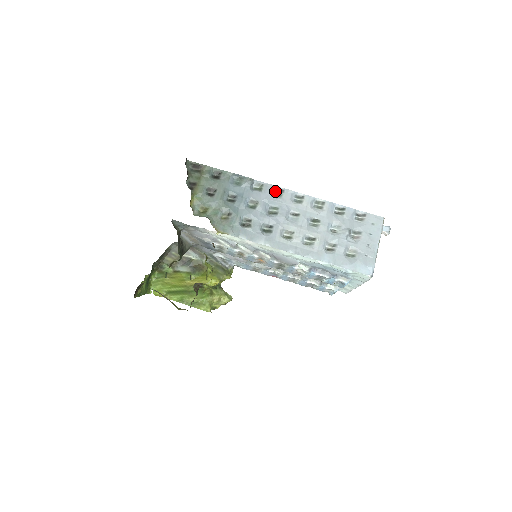
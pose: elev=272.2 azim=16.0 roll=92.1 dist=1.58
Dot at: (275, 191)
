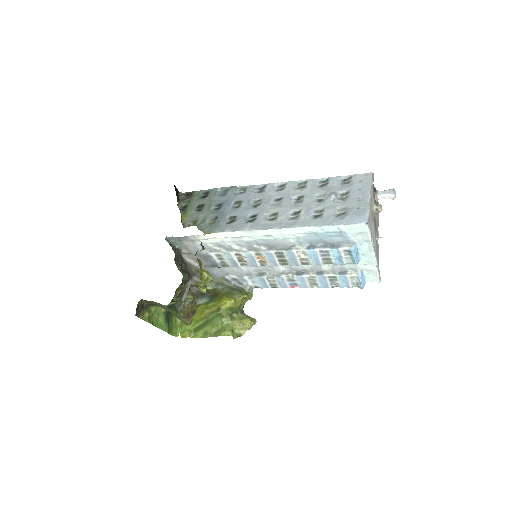
Dot at: (259, 189)
